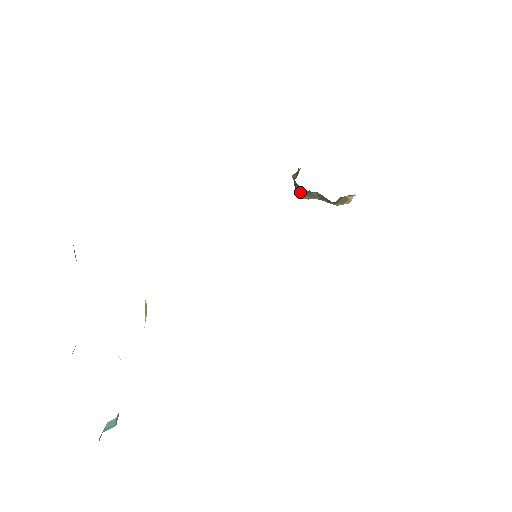
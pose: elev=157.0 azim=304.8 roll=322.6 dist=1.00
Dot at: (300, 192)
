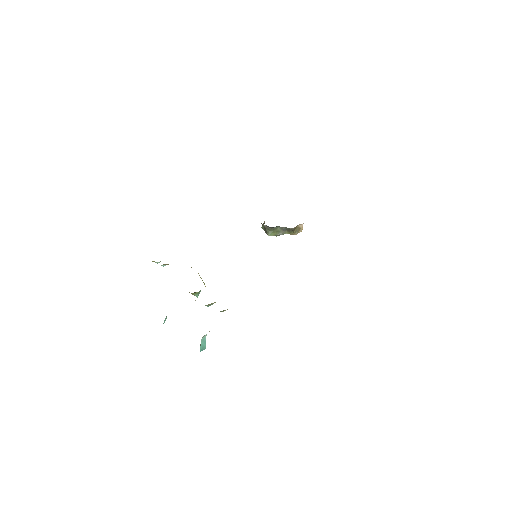
Dot at: (269, 231)
